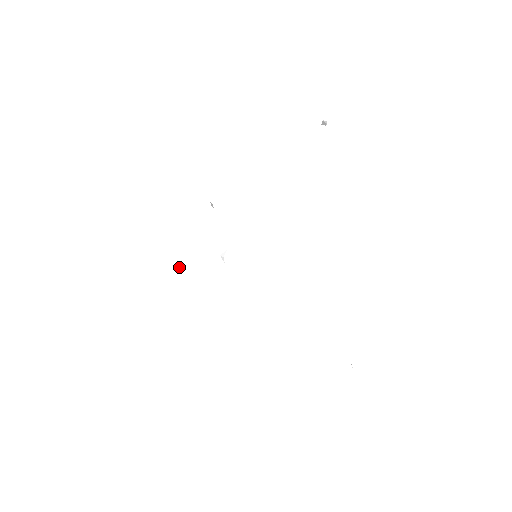
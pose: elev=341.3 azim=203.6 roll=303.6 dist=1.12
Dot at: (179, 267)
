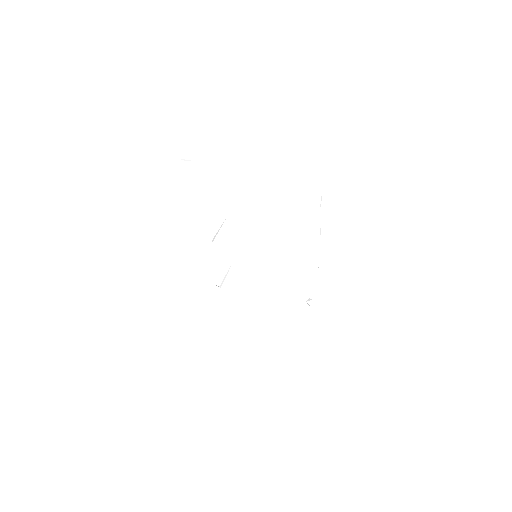
Dot at: (219, 286)
